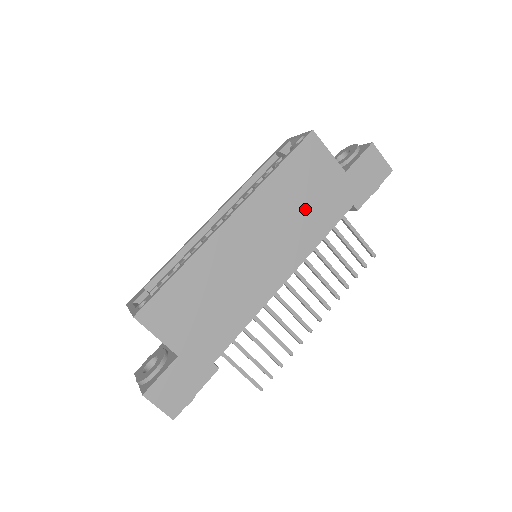
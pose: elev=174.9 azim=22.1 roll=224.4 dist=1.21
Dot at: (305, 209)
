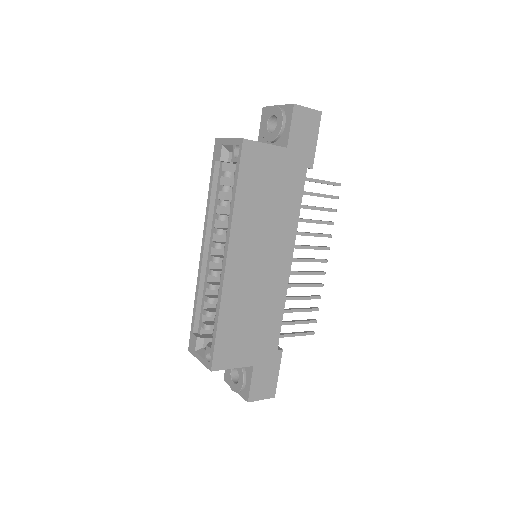
Dot at: (274, 204)
